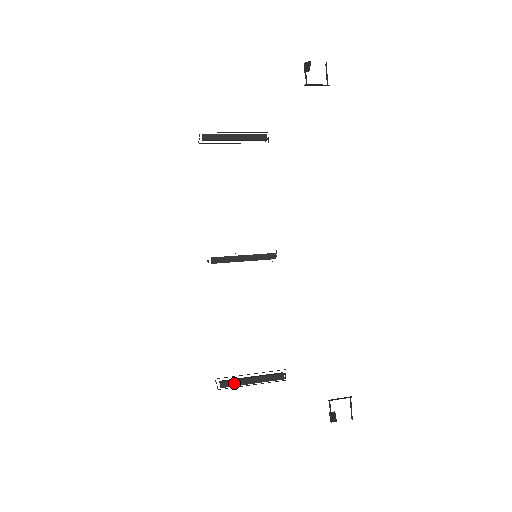
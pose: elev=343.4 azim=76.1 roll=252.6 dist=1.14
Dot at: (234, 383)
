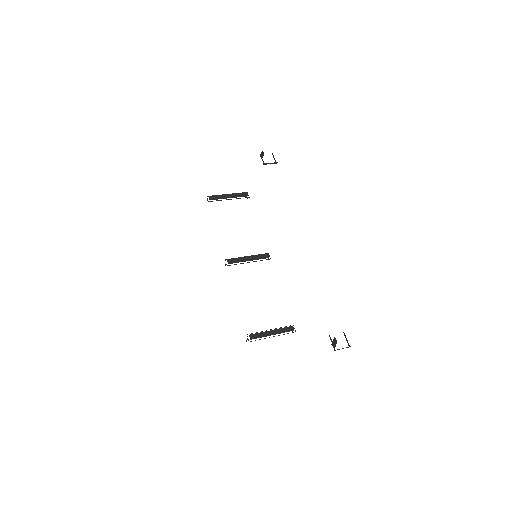
Dot at: (259, 335)
